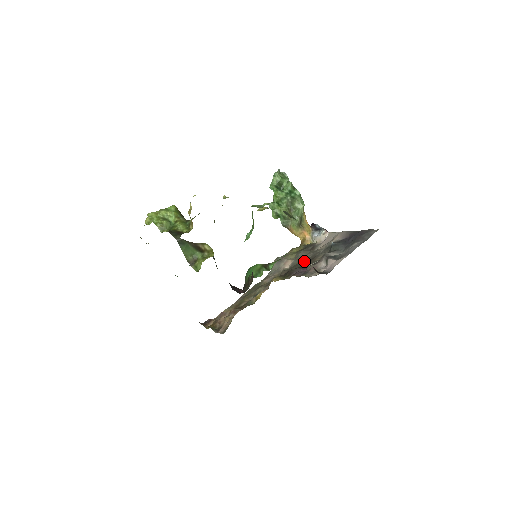
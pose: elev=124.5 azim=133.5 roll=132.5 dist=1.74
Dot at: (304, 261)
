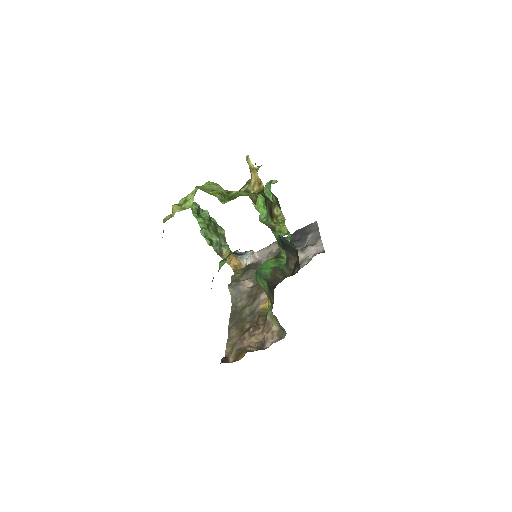
Dot at: occluded
